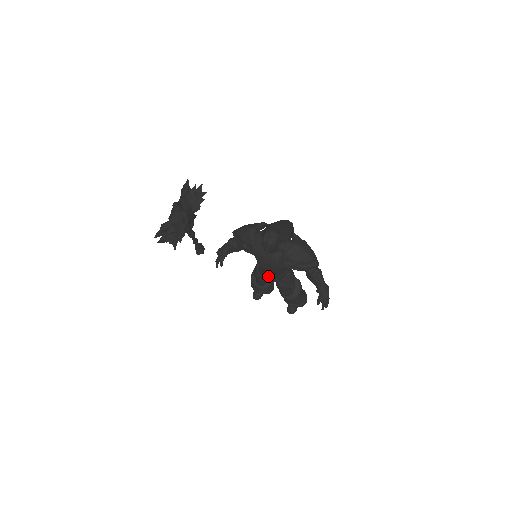
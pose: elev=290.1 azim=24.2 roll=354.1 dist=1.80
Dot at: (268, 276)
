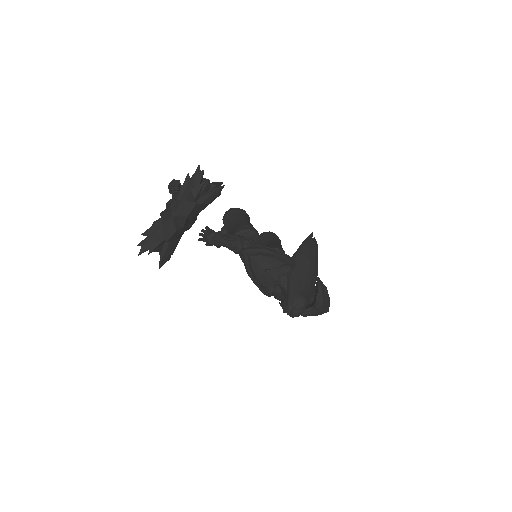
Dot at: occluded
